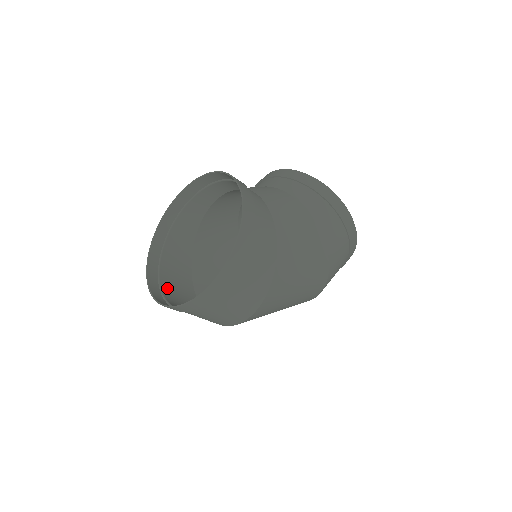
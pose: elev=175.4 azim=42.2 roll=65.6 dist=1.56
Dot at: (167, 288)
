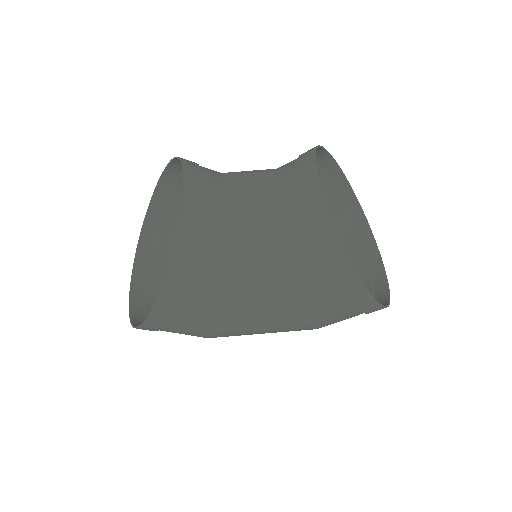
Dot at: (164, 240)
